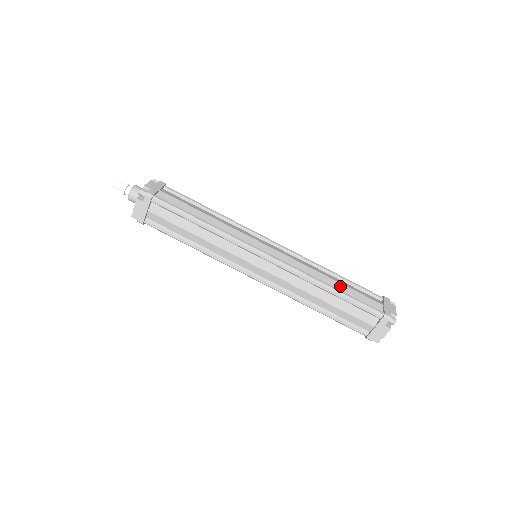
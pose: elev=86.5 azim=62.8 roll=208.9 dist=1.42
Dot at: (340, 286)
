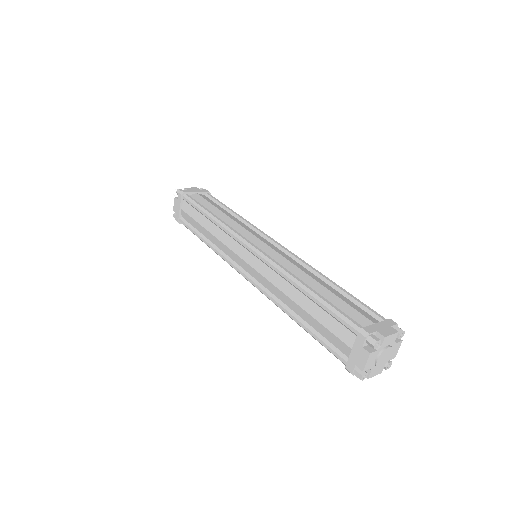
Dot at: occluded
